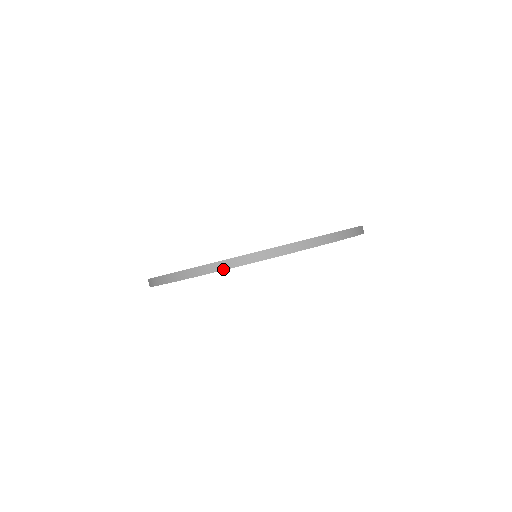
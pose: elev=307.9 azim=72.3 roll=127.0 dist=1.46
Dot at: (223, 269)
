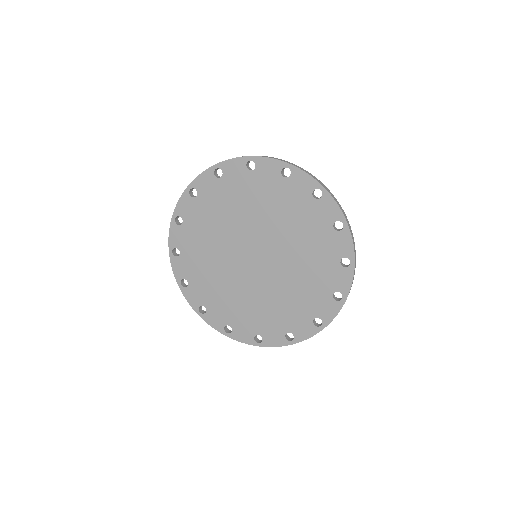
Dot at: (211, 167)
